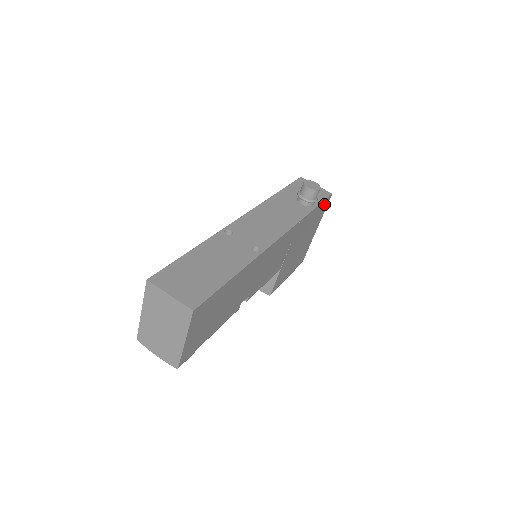
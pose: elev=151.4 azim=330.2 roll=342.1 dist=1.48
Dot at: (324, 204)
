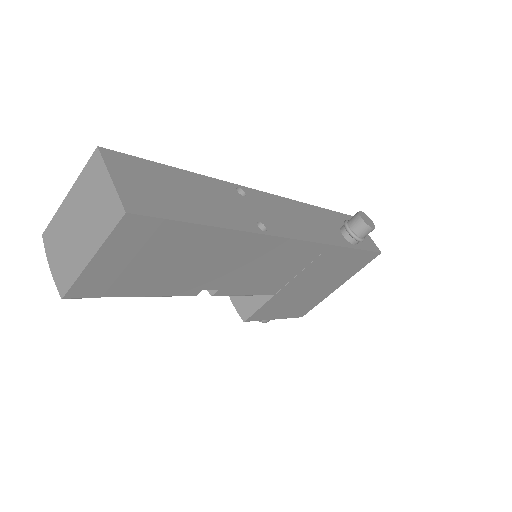
Dot at: (366, 257)
